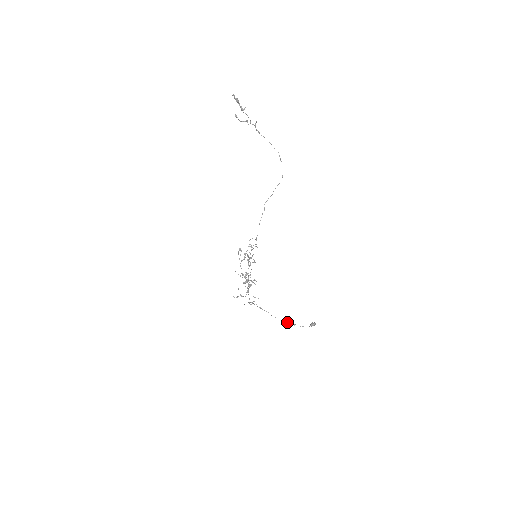
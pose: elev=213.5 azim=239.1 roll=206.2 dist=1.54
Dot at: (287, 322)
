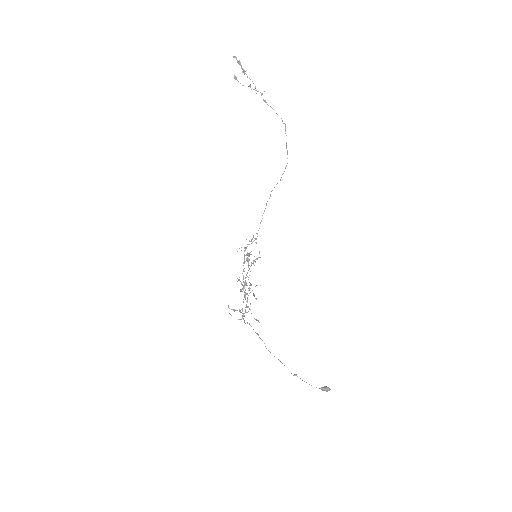
Dot at: occluded
